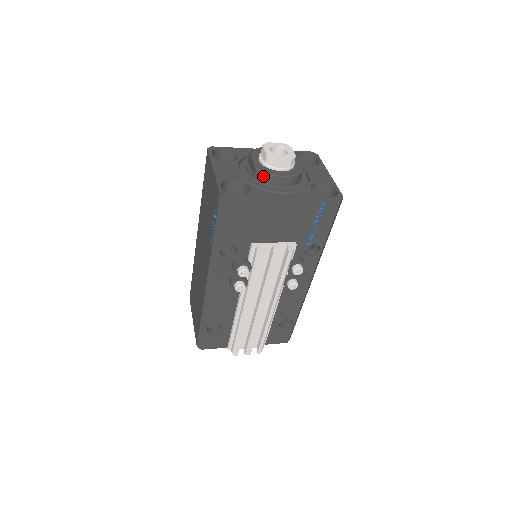
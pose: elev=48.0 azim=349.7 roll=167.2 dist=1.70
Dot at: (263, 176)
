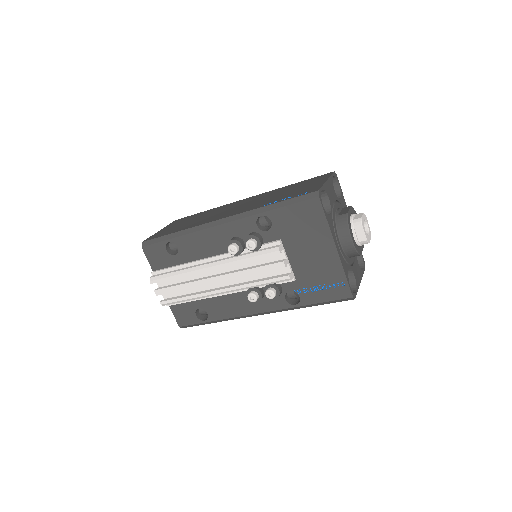
Dot at: (344, 222)
